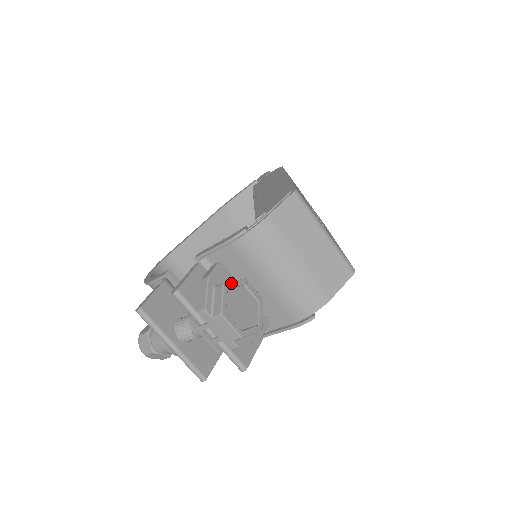
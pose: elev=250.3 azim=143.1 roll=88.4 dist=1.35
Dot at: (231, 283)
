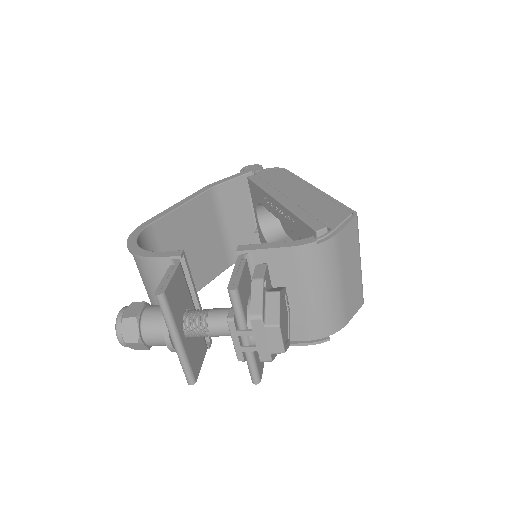
Dot at: (282, 291)
